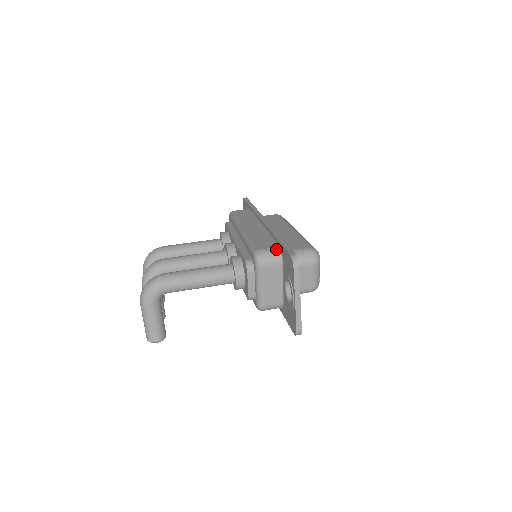
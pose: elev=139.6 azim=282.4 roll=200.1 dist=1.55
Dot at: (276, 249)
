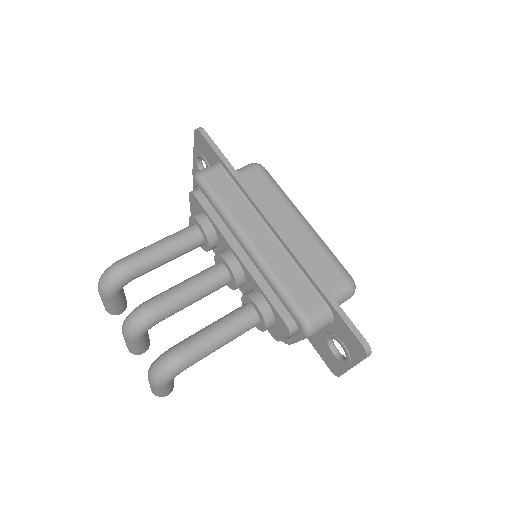
Dot at: (326, 312)
